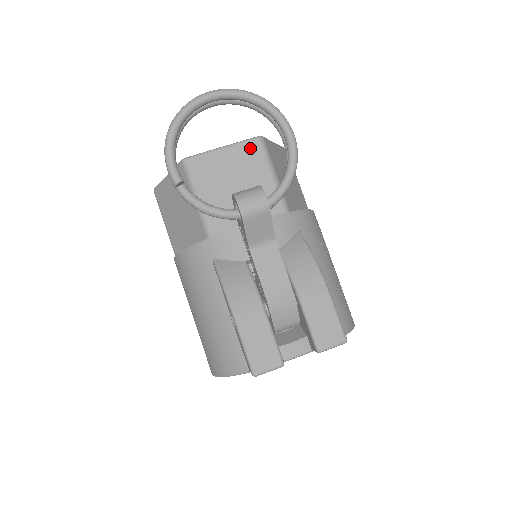
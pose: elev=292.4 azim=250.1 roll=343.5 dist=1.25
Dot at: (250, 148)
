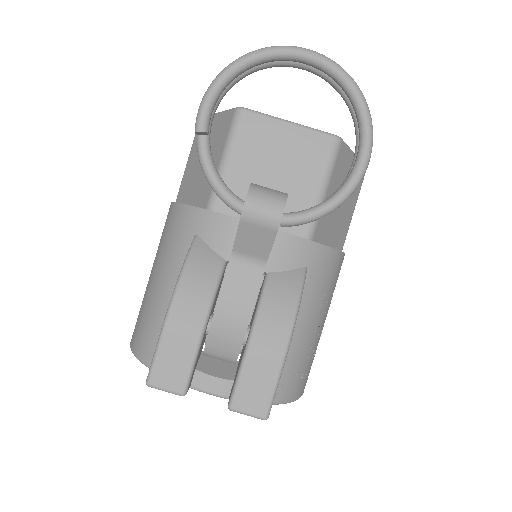
Dot at: (318, 143)
